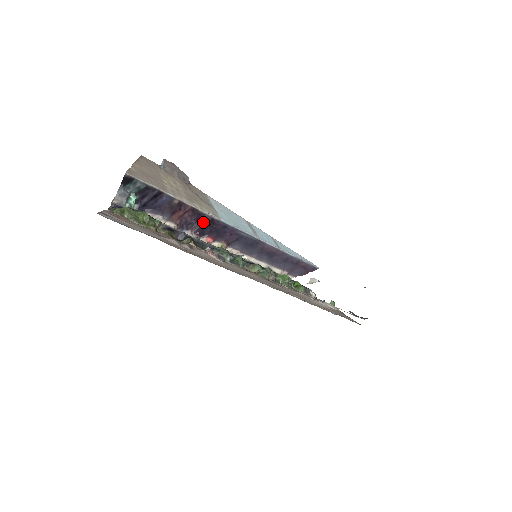
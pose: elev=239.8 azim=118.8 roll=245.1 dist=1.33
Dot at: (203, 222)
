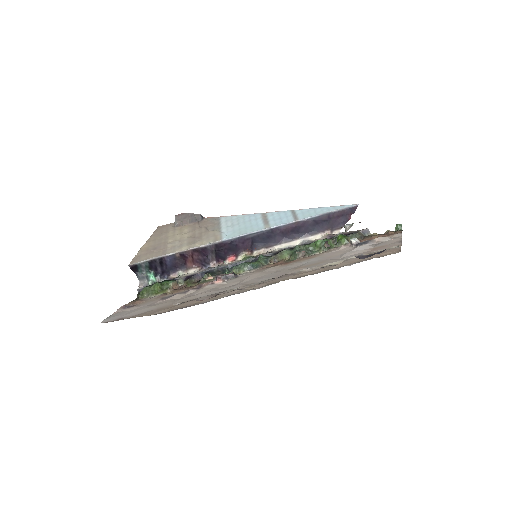
Dot at: (212, 252)
